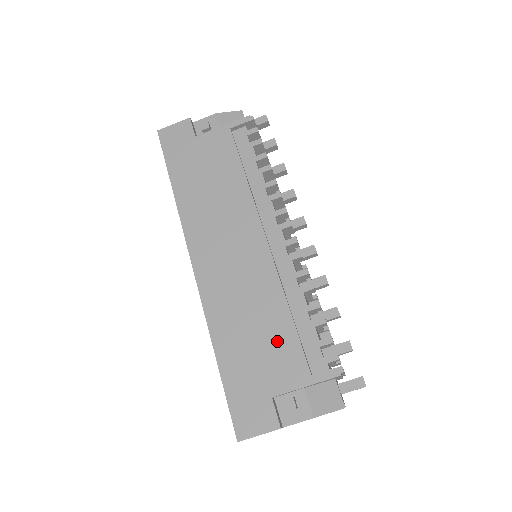
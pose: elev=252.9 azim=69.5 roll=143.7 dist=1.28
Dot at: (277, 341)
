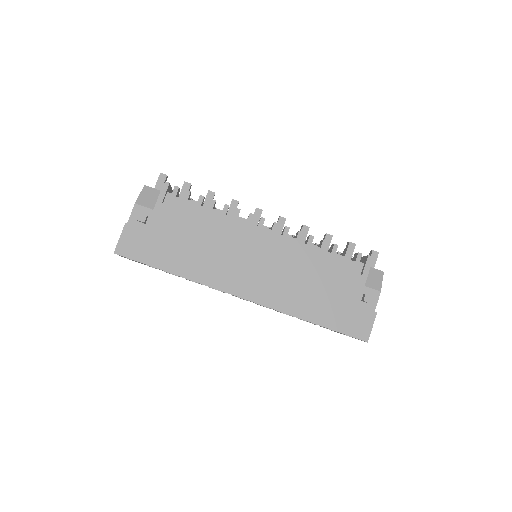
Dot at: (330, 280)
